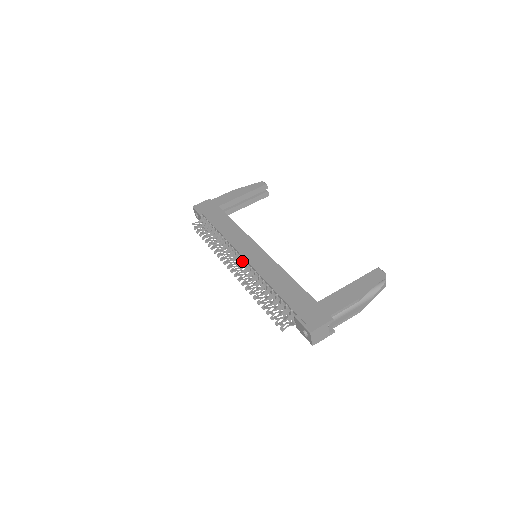
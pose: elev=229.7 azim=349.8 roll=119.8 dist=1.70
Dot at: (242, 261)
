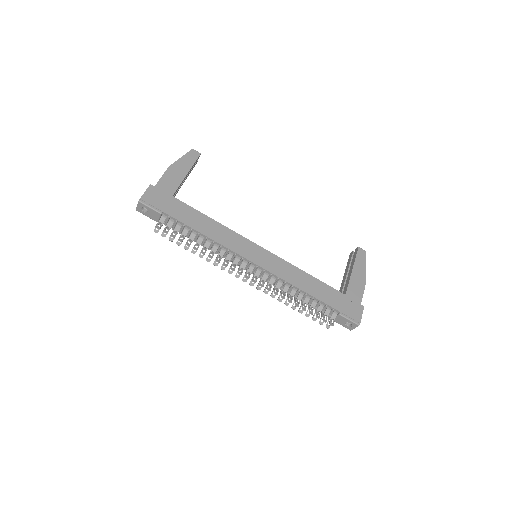
Dot at: (248, 266)
